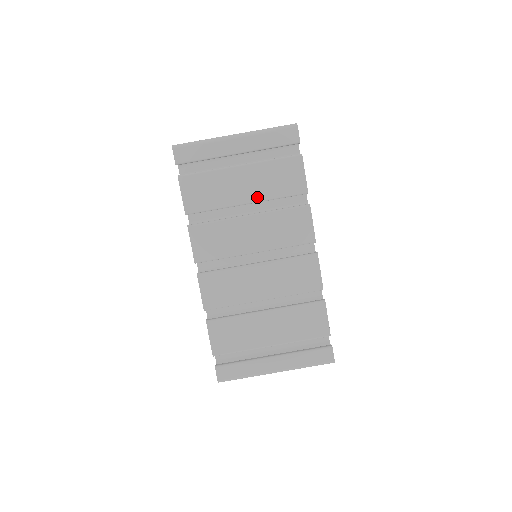
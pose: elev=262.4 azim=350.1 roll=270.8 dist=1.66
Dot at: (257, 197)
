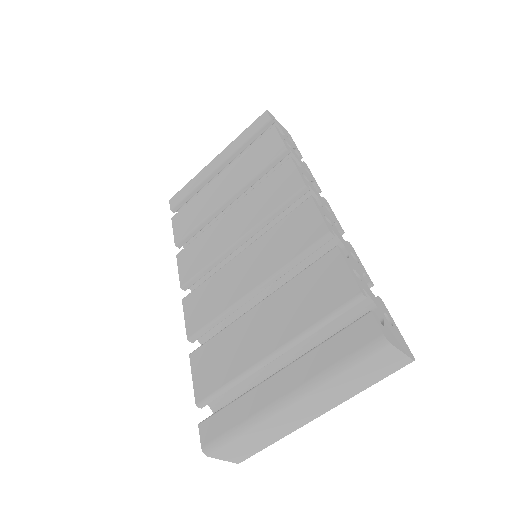
Dot at: (237, 187)
